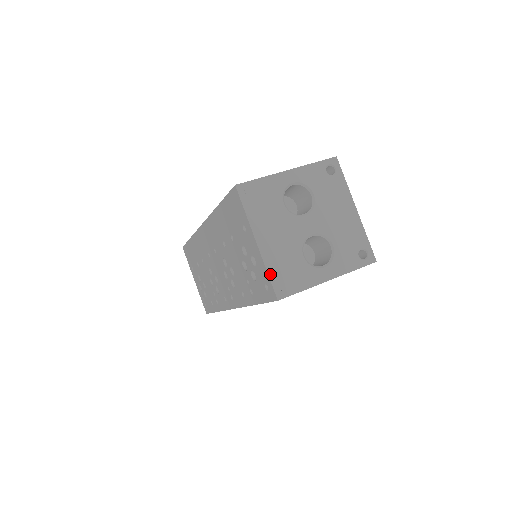
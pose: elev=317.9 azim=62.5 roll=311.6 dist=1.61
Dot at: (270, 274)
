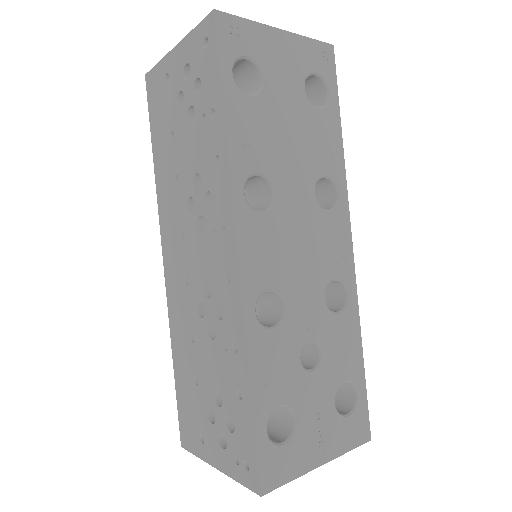
Dot at: (197, 28)
